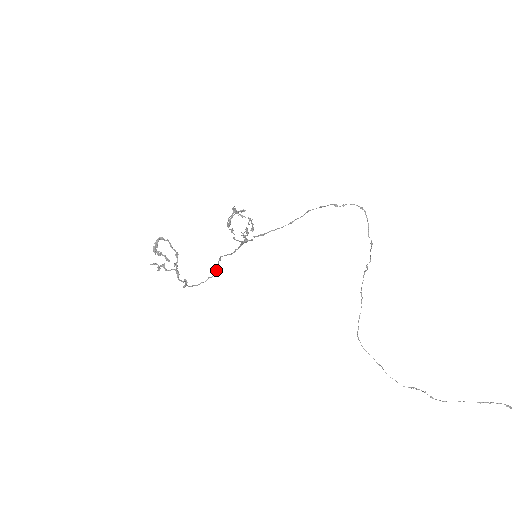
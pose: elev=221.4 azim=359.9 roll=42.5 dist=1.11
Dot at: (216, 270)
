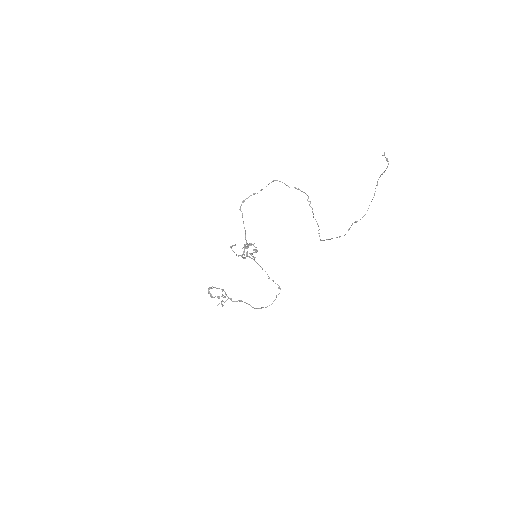
Dot at: occluded
